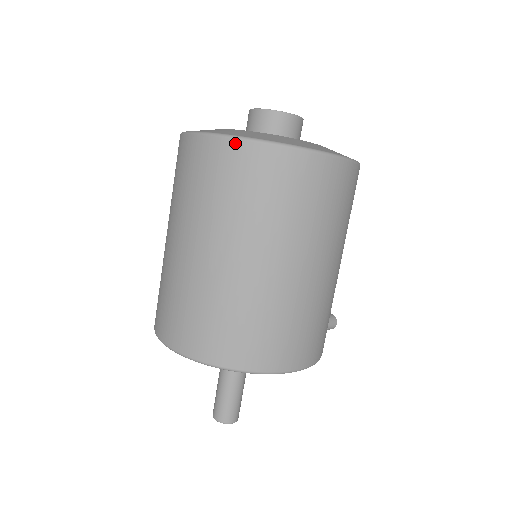
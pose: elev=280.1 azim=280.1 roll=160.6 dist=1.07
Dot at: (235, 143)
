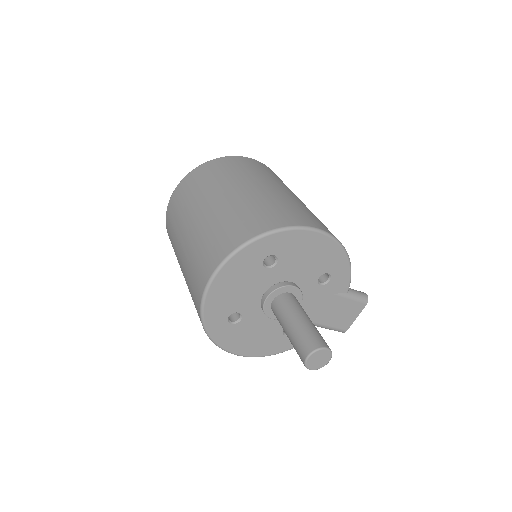
Dot at: (193, 171)
